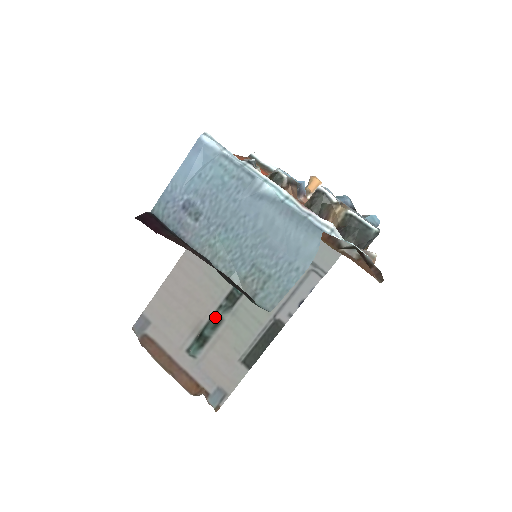
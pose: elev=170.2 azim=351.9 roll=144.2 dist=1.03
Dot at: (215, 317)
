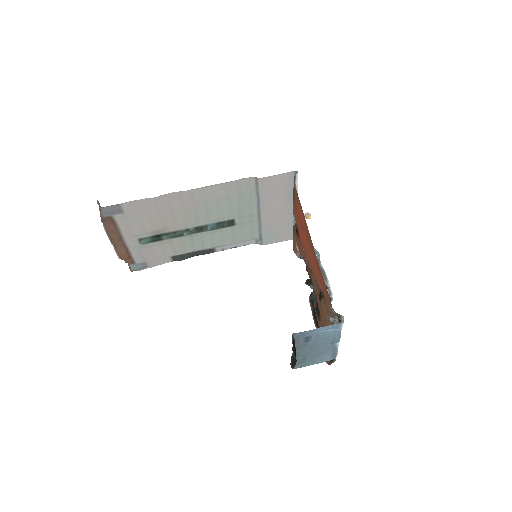
Dot at: (178, 233)
